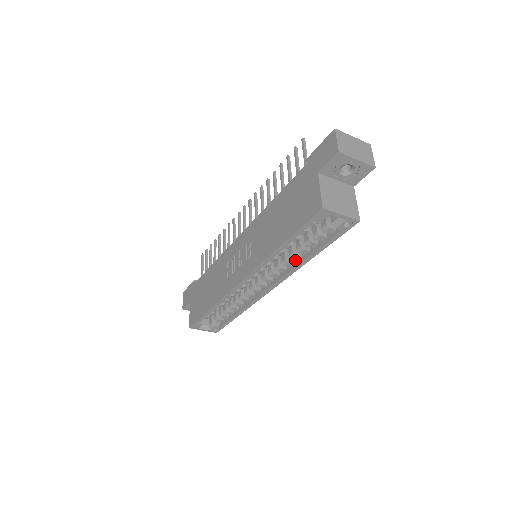
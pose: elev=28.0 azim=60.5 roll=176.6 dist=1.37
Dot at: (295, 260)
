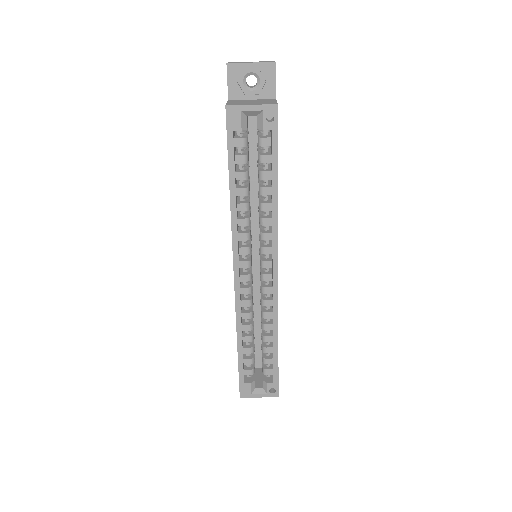
Dot at: (271, 214)
